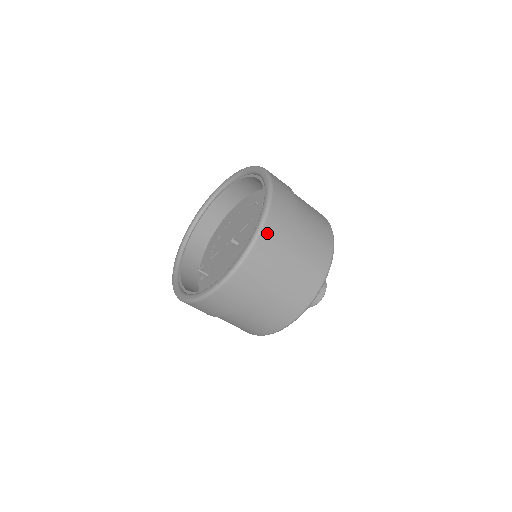
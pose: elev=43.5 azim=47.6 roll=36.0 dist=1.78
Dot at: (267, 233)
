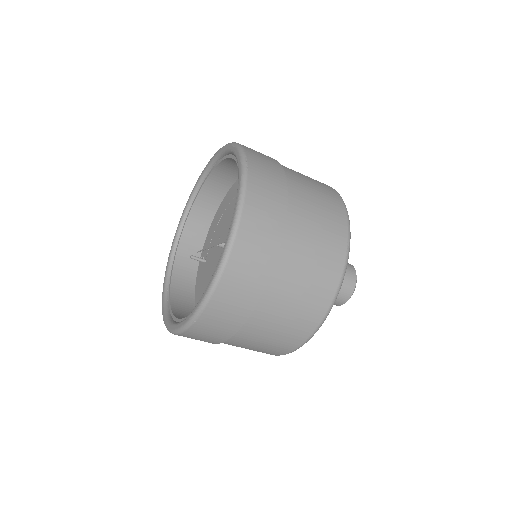
Dot at: (218, 301)
